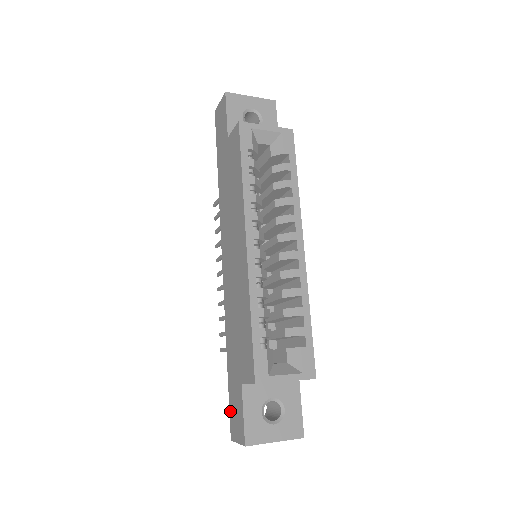
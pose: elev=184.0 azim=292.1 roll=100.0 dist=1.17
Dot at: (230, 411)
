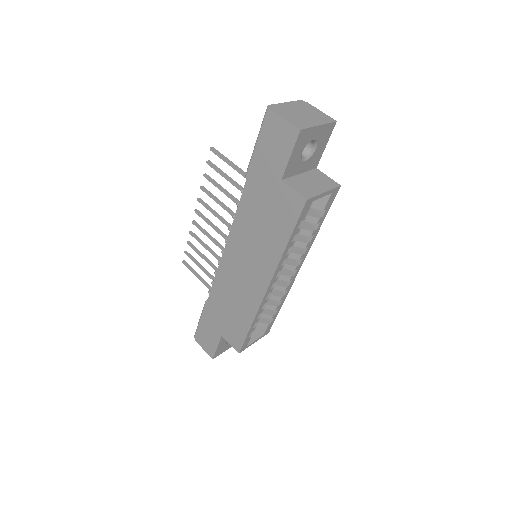
Dot at: (200, 330)
